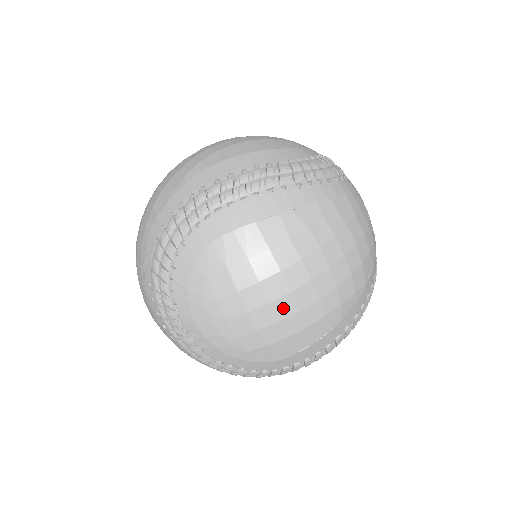
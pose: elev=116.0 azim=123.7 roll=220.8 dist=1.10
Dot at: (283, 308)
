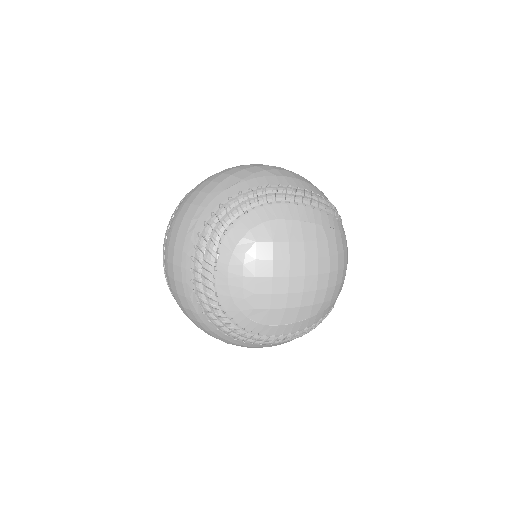
Dot at: (295, 285)
